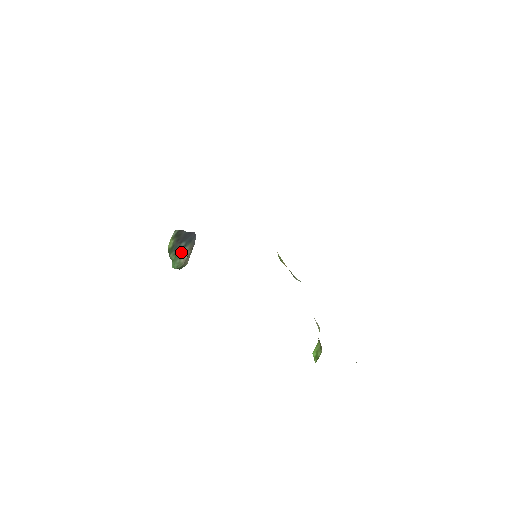
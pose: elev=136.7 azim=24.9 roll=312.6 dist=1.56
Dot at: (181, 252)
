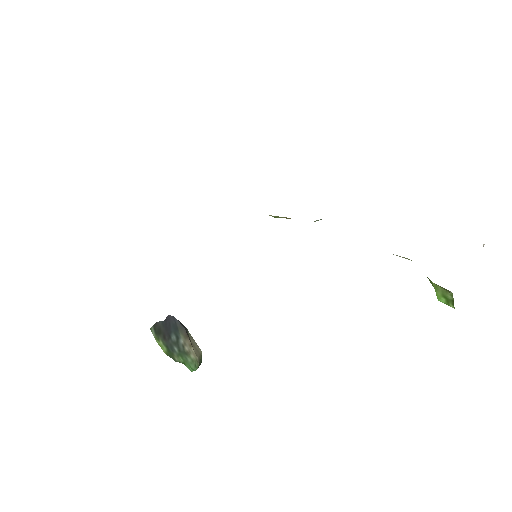
Dot at: (181, 348)
